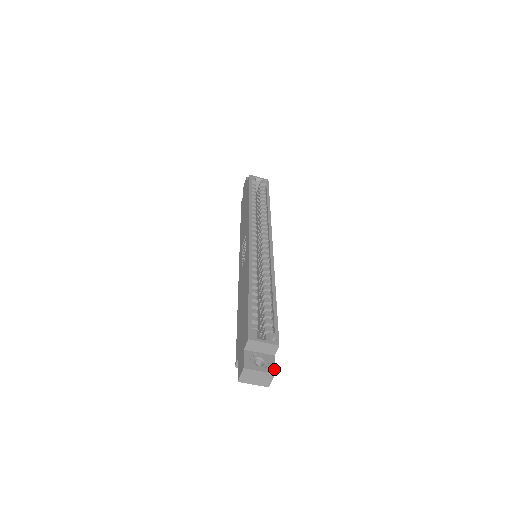
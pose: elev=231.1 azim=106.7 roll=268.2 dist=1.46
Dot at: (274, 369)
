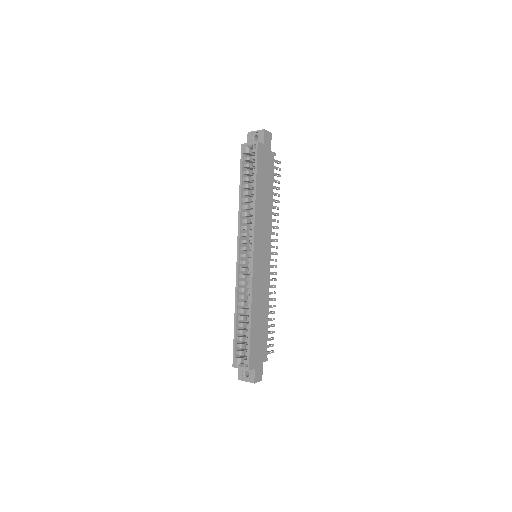
Dot at: (254, 380)
